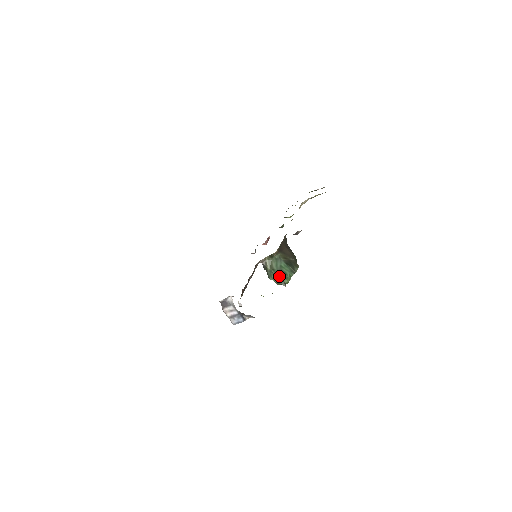
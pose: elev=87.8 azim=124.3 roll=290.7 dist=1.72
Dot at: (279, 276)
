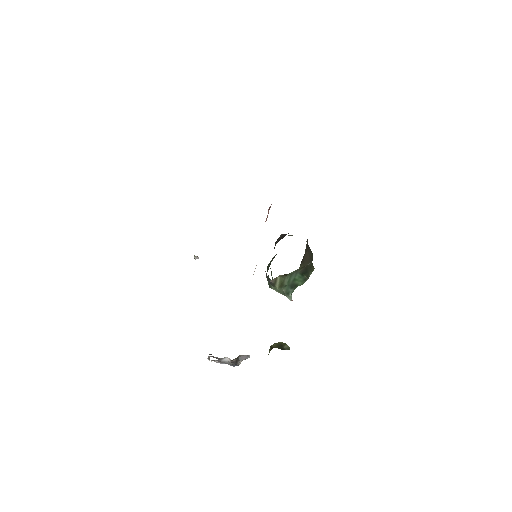
Dot at: (288, 290)
